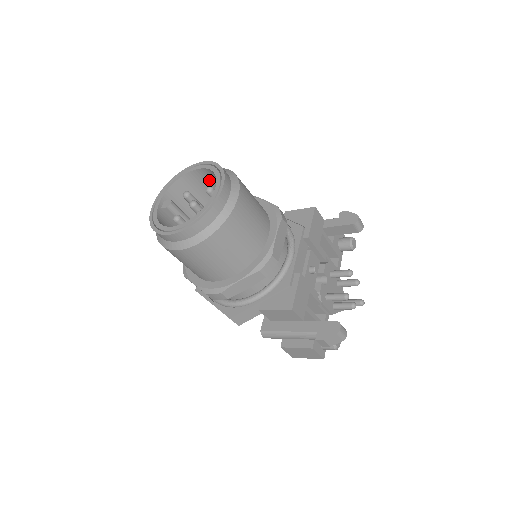
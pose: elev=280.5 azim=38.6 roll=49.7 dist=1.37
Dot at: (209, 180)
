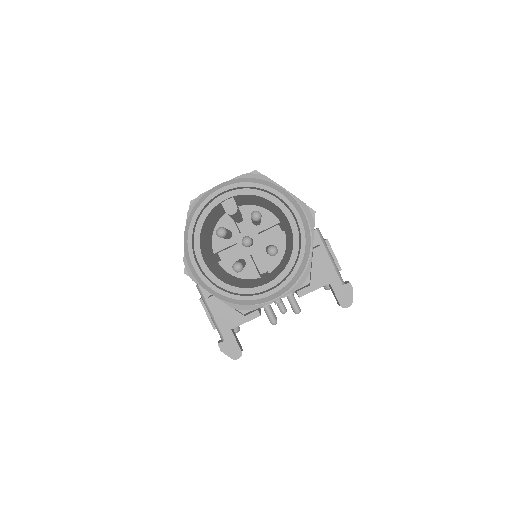
Dot at: occluded
